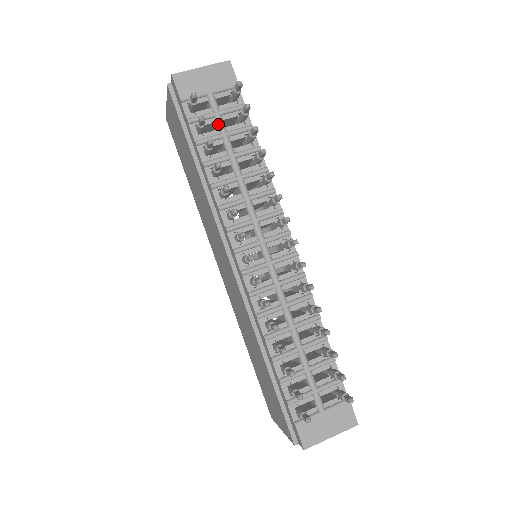
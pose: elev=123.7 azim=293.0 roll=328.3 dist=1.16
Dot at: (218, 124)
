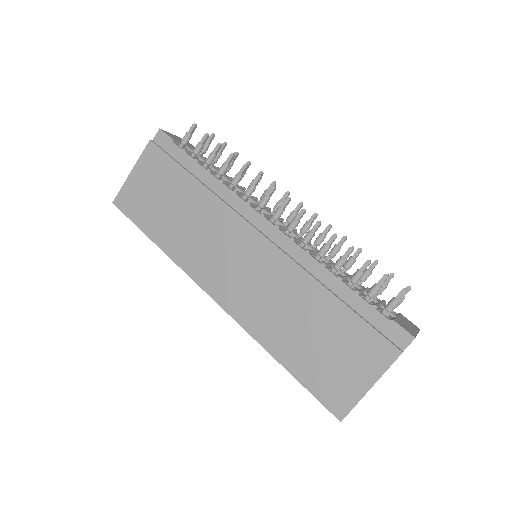
Dot at: (202, 159)
